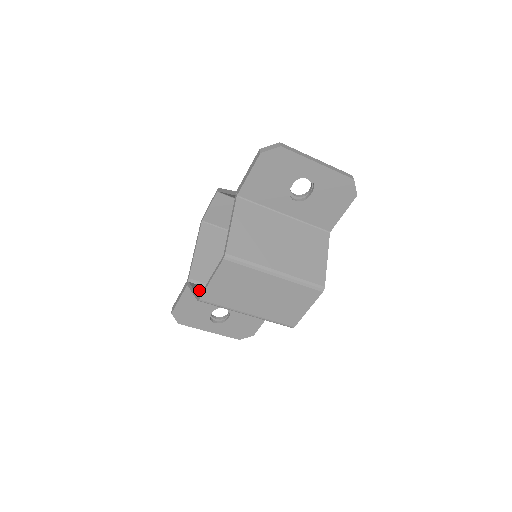
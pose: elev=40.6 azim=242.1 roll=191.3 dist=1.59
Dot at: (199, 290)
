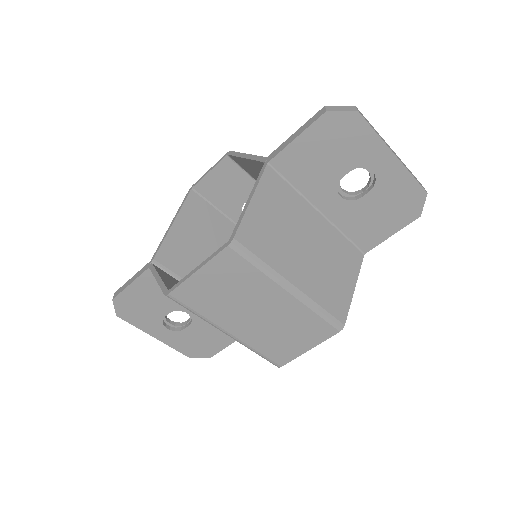
Dot at: (167, 280)
